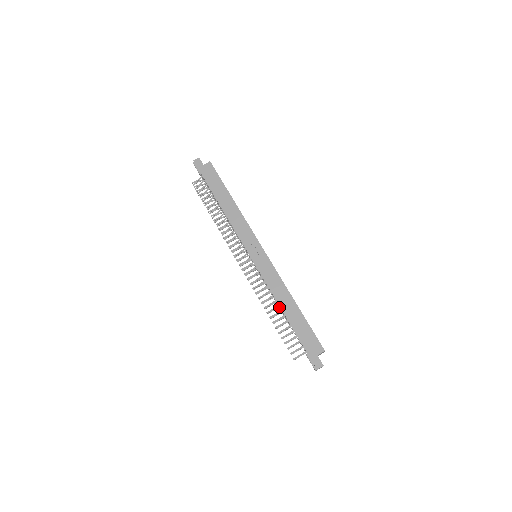
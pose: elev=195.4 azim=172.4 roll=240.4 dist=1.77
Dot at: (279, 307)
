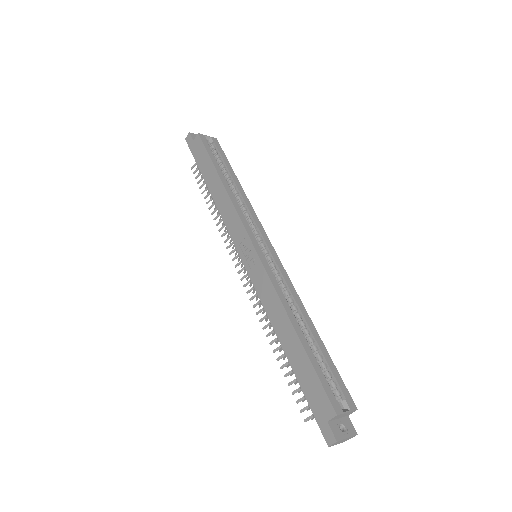
Dot at: (279, 336)
